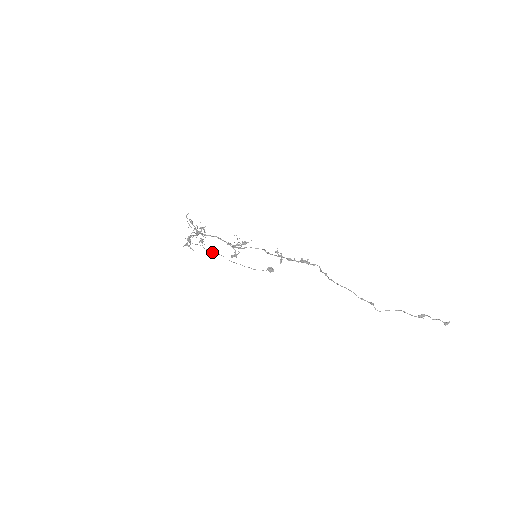
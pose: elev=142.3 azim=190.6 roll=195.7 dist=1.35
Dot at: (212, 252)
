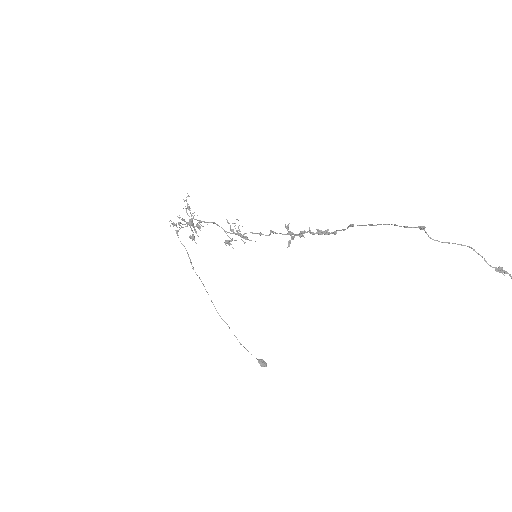
Dot at: occluded
